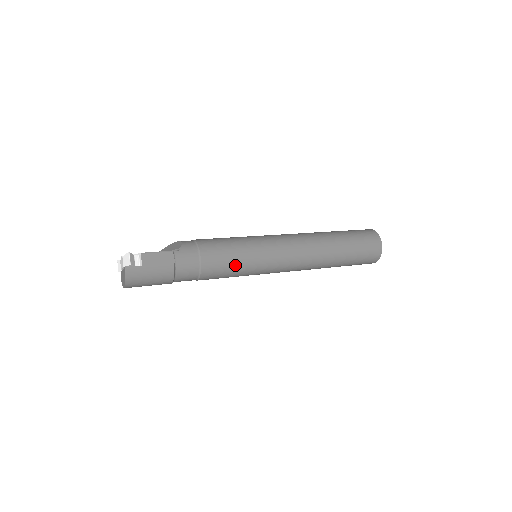
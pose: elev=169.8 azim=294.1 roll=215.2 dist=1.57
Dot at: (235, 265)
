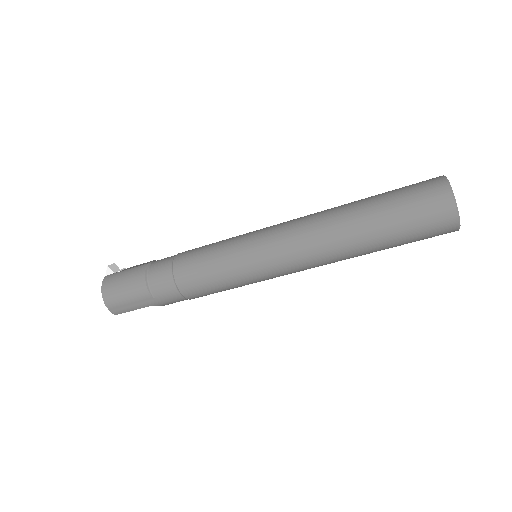
Dot at: (211, 250)
